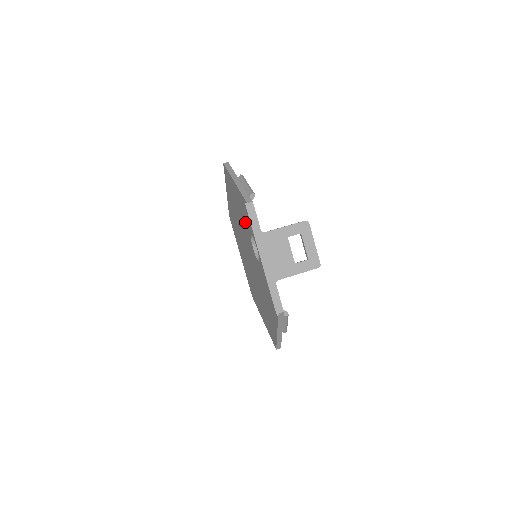
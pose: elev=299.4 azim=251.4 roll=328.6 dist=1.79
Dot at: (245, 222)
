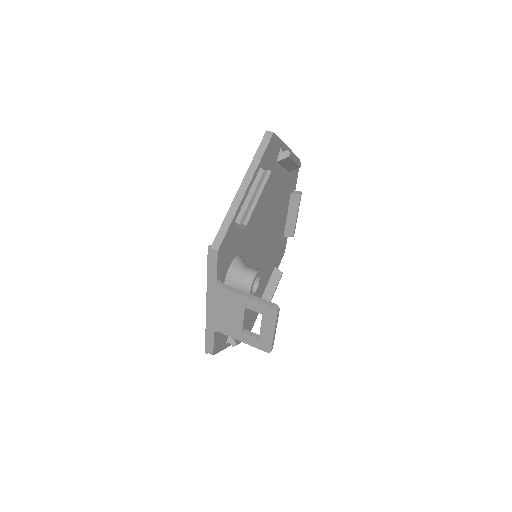
Dot at: occluded
